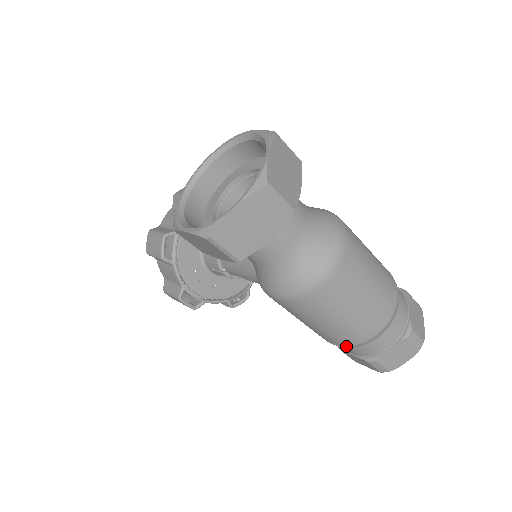
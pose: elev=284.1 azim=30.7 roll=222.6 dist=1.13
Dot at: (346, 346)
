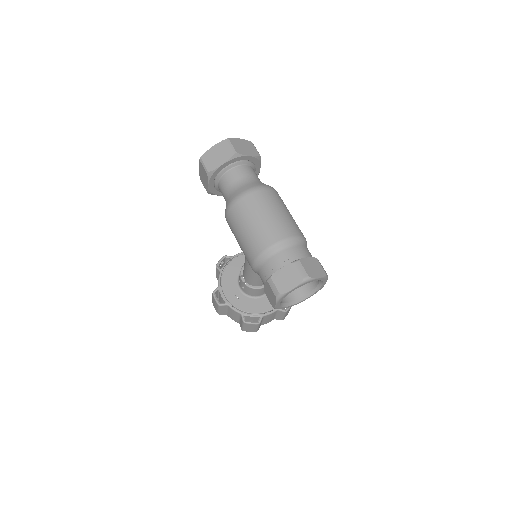
Dot at: (255, 259)
